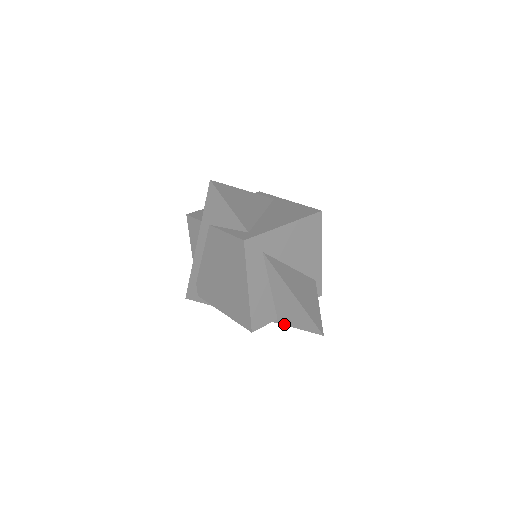
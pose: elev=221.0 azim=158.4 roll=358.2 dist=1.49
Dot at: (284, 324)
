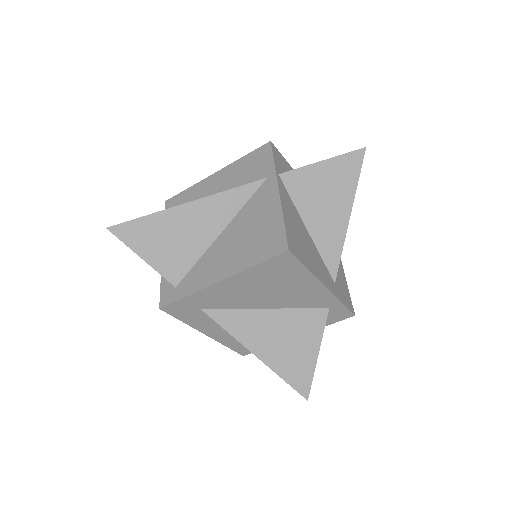
Dot at: occluded
